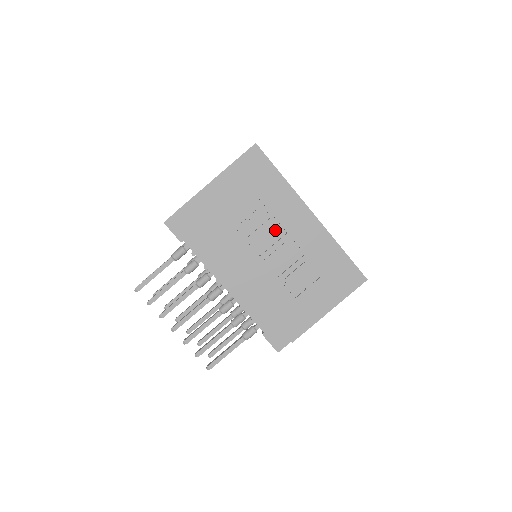
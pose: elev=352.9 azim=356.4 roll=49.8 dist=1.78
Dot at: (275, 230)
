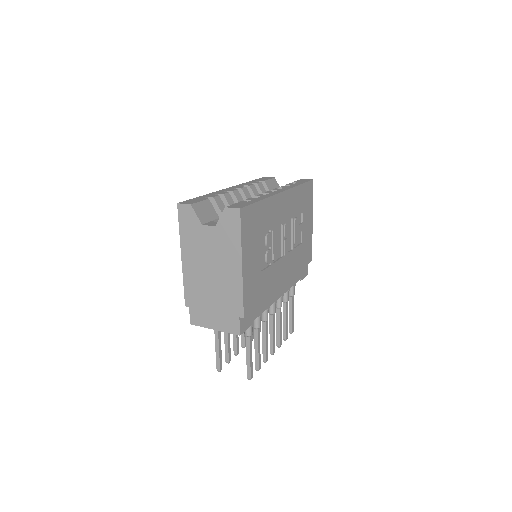
Dot at: (277, 232)
